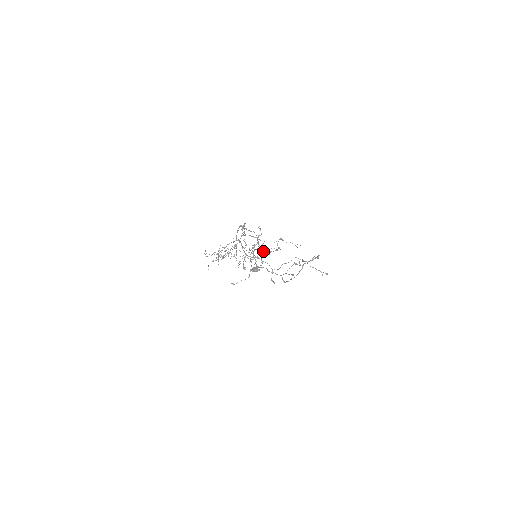
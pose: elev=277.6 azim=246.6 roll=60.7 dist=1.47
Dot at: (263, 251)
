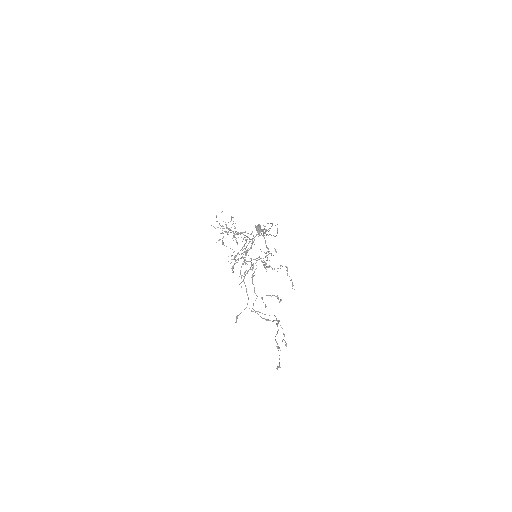
Dot at: (263, 265)
